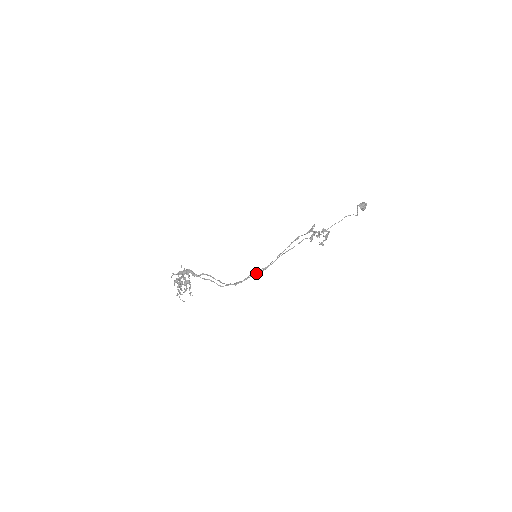
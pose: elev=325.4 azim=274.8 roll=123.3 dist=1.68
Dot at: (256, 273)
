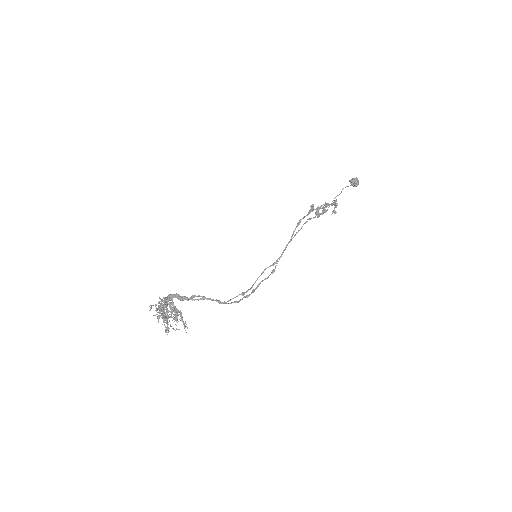
Dot at: (263, 280)
